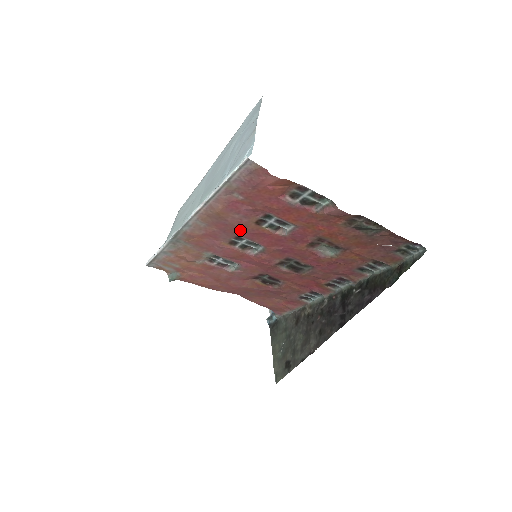
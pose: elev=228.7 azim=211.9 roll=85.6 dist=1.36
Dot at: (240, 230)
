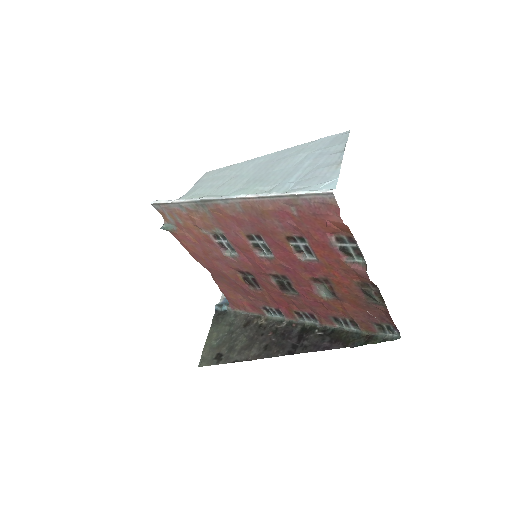
Dot at: (268, 233)
